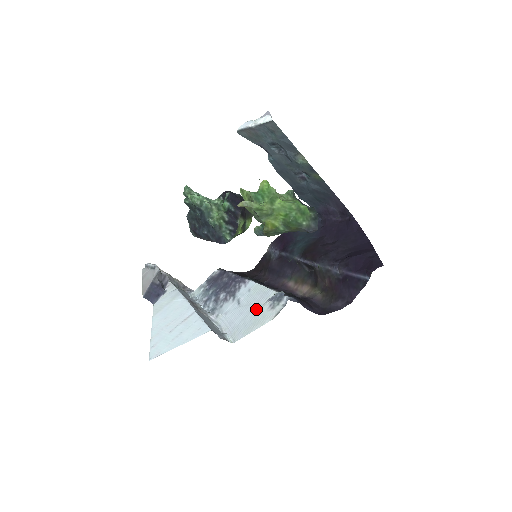
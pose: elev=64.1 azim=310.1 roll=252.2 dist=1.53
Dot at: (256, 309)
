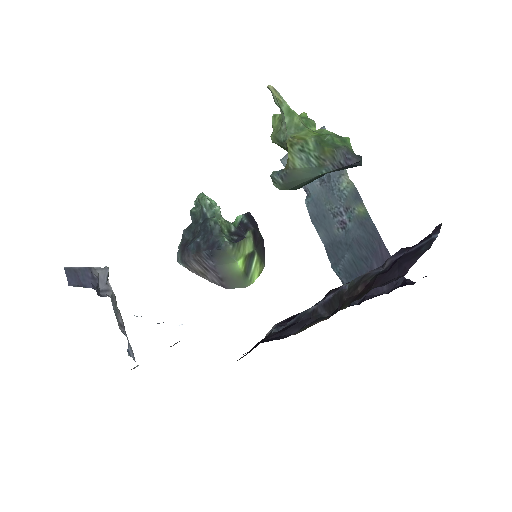
Dot at: occluded
